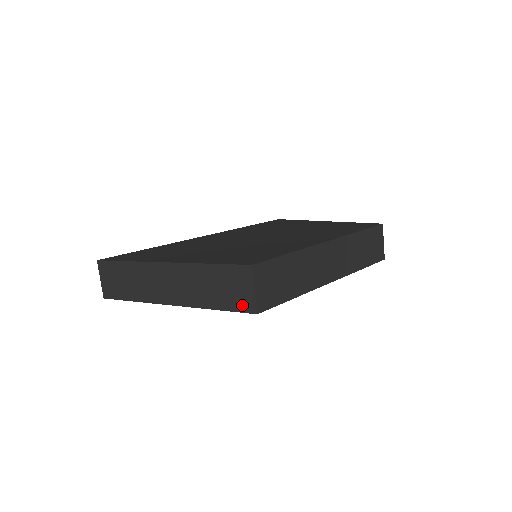
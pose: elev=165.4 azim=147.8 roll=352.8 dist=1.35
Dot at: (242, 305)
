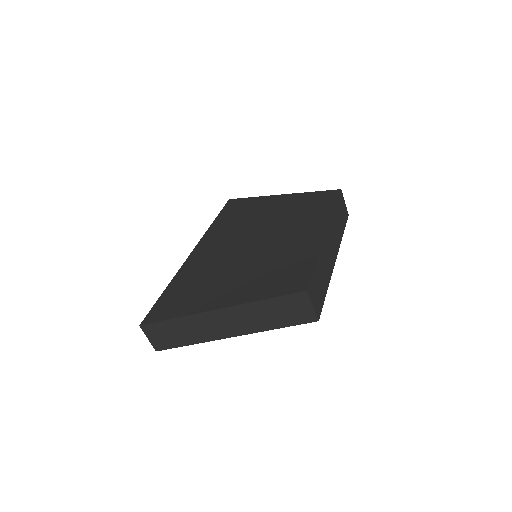
Dot at: (303, 319)
